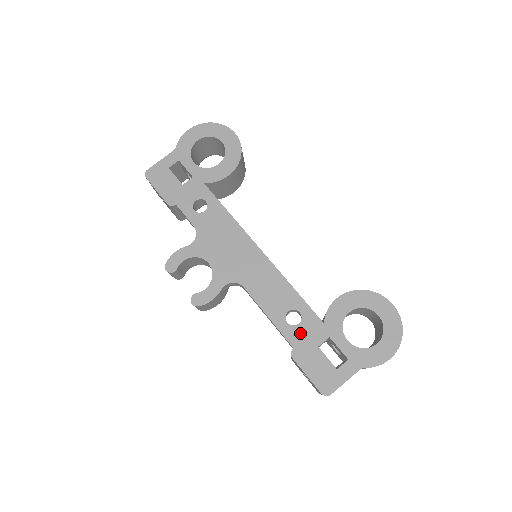
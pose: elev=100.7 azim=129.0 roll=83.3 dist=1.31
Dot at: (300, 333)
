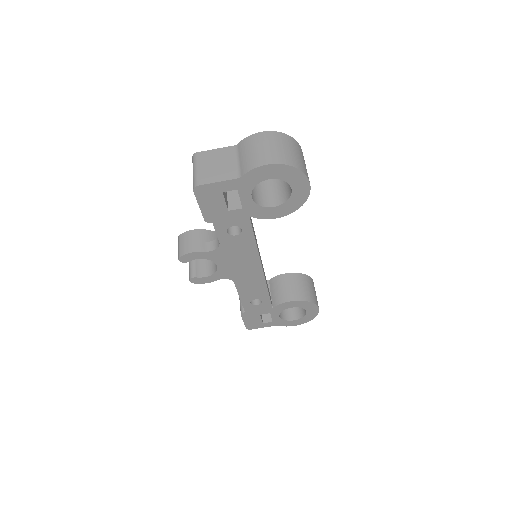
Dot at: (254, 308)
